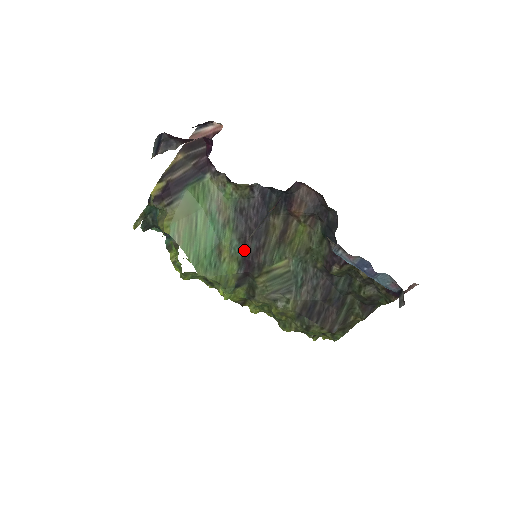
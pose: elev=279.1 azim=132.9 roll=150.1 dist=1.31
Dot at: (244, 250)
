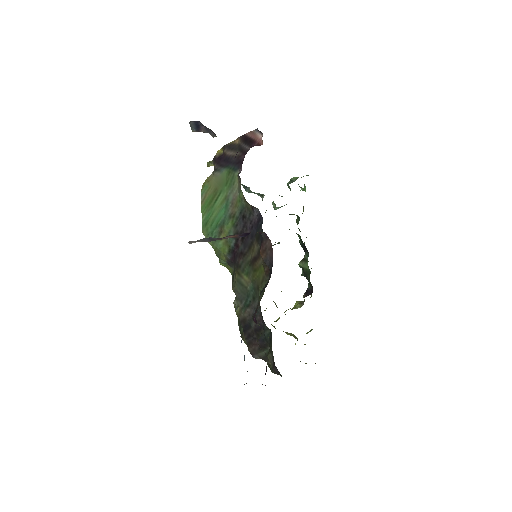
Dot at: (235, 245)
